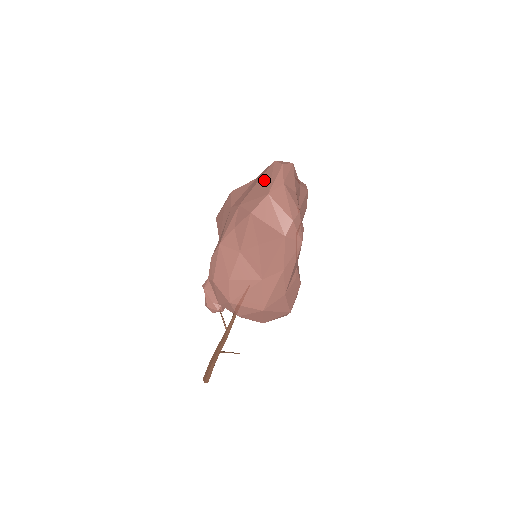
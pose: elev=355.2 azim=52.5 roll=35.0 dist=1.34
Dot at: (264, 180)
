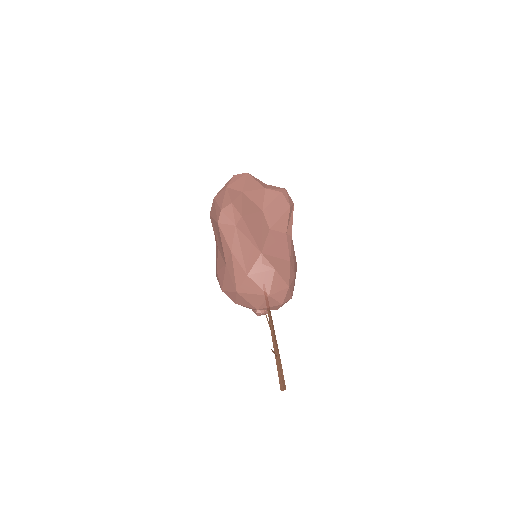
Dot at: occluded
